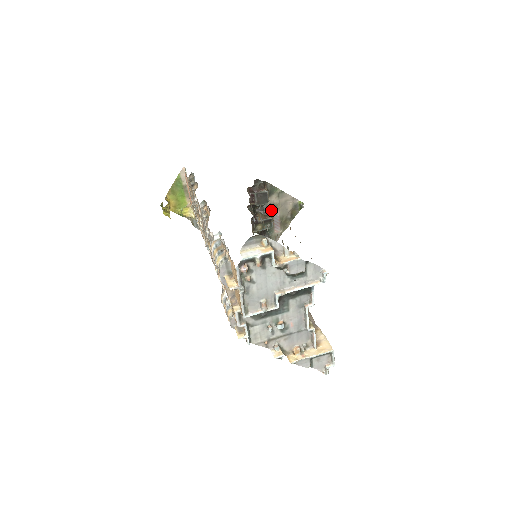
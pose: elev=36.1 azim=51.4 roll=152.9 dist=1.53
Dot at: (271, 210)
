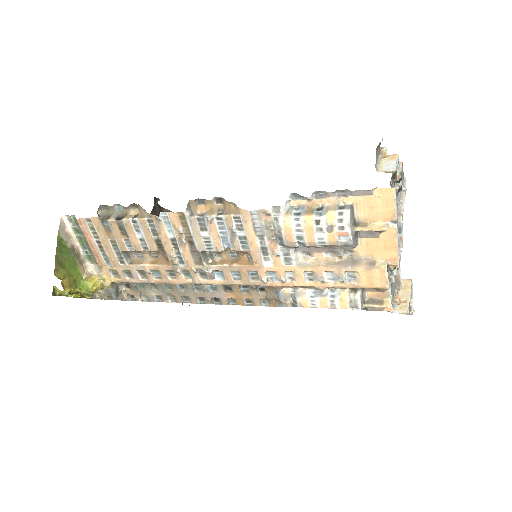
Dot at: occluded
